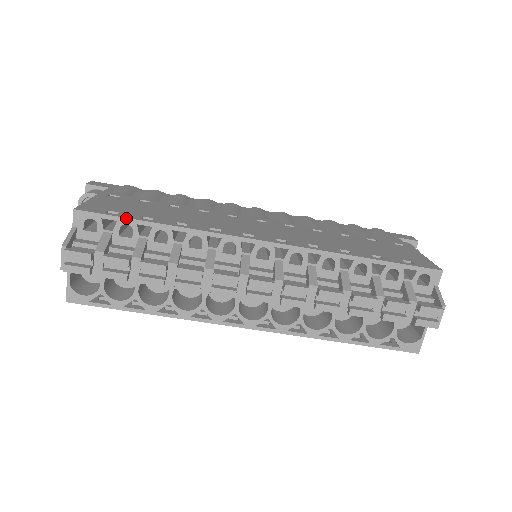
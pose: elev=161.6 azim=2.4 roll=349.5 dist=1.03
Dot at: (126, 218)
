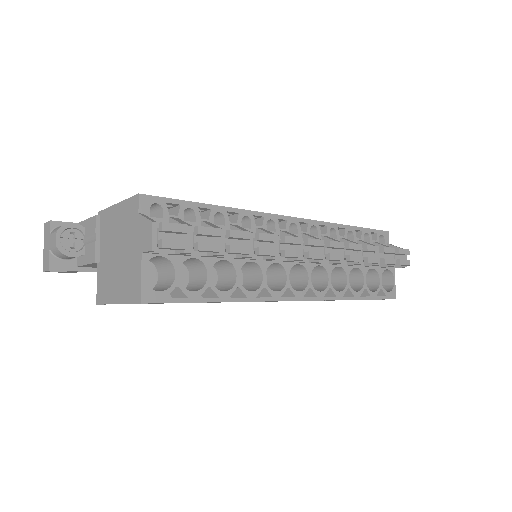
Dot at: (188, 201)
